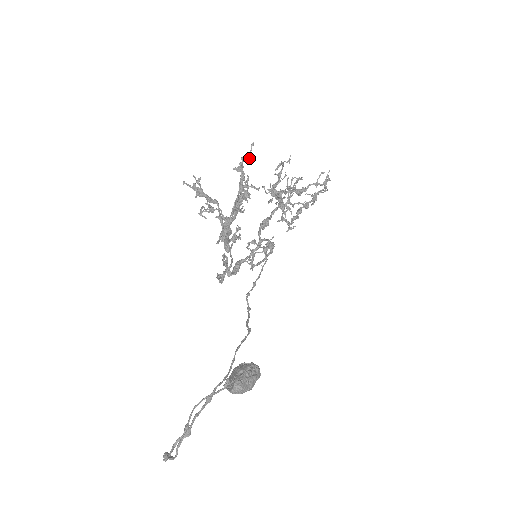
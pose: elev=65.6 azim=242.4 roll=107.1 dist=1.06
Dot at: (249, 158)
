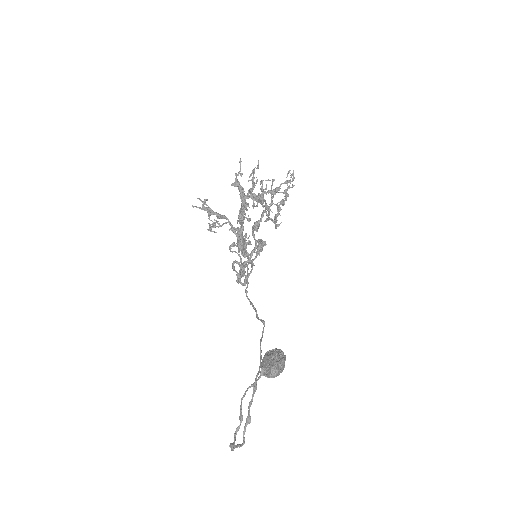
Dot at: (239, 173)
